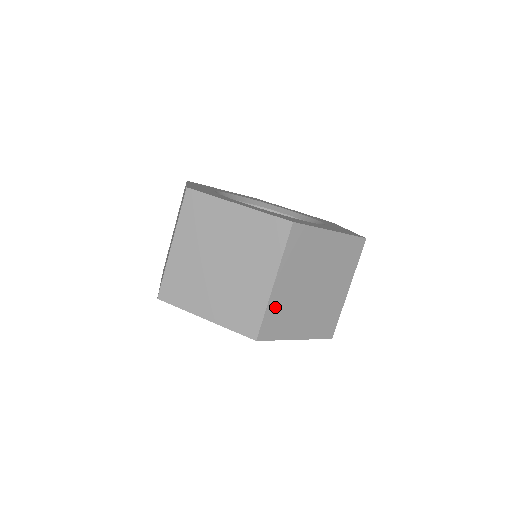
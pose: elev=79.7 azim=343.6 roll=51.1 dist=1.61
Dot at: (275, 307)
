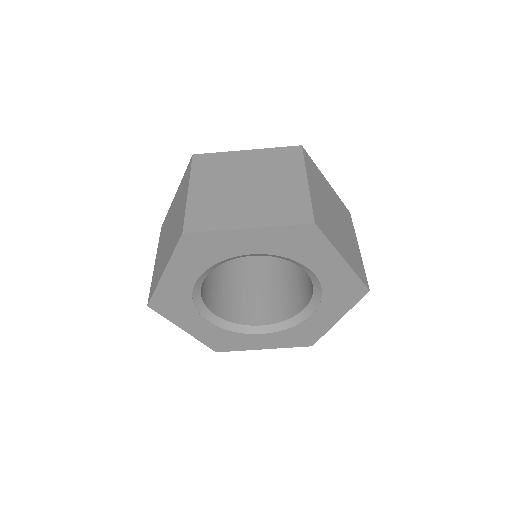
Dot at: (316, 205)
